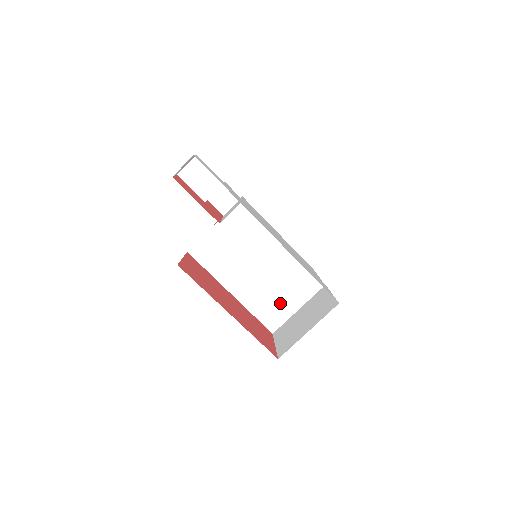
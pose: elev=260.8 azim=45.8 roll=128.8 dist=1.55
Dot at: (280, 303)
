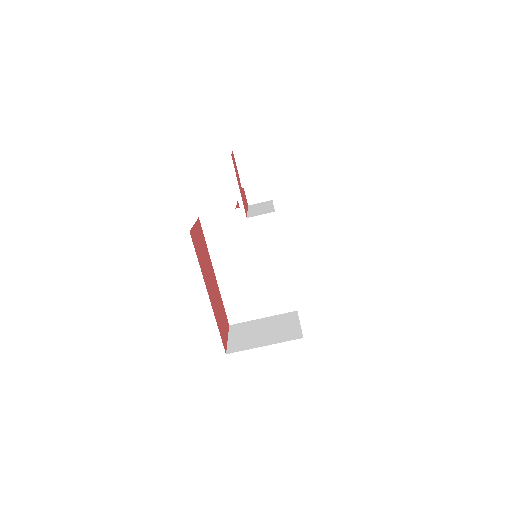
Dot at: (251, 304)
